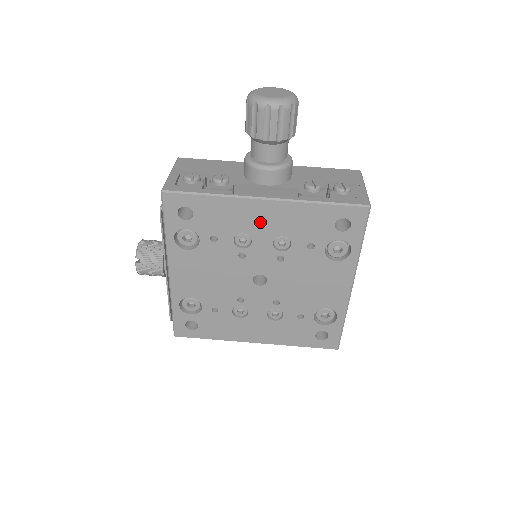
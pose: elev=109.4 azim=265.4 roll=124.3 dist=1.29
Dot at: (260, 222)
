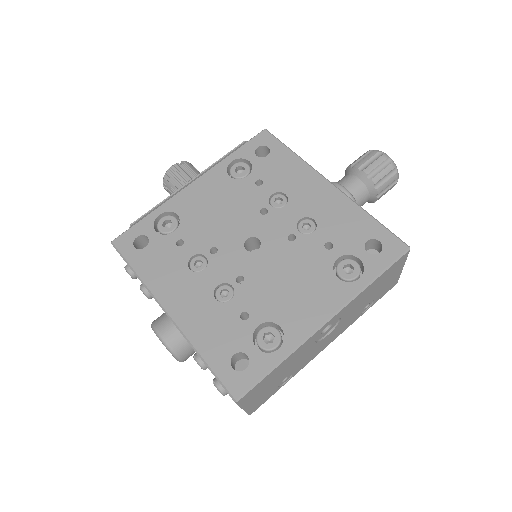
Dot at: (308, 196)
